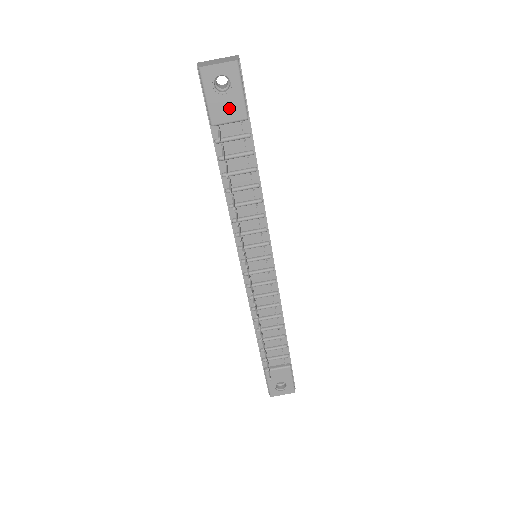
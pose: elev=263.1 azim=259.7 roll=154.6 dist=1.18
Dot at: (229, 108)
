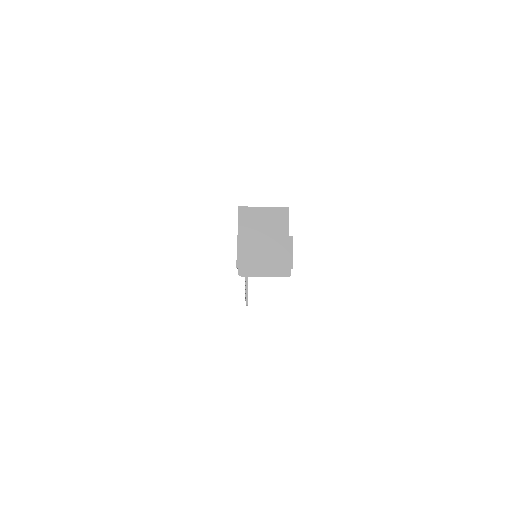
Dot at: occluded
